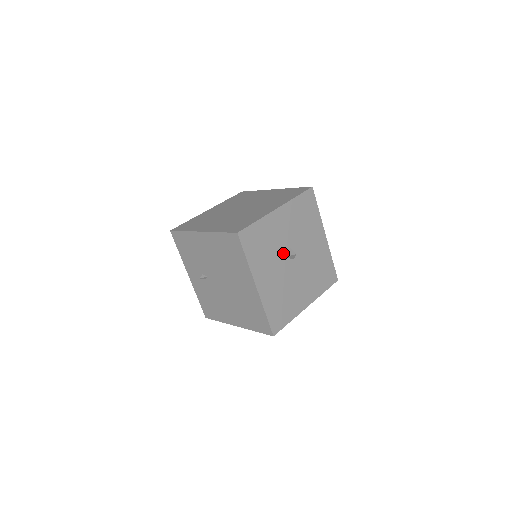
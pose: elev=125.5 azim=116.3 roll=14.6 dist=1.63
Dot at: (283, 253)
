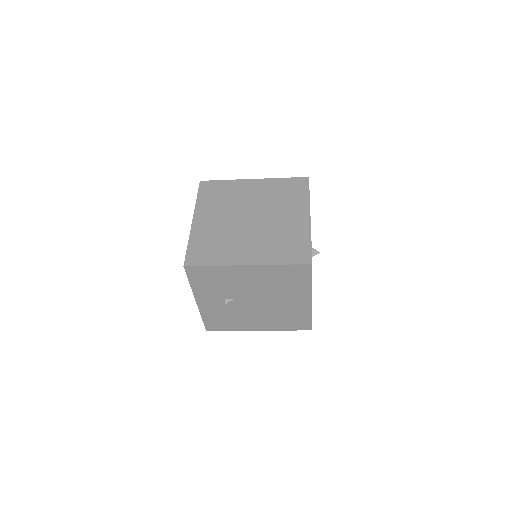
Dot at: occluded
